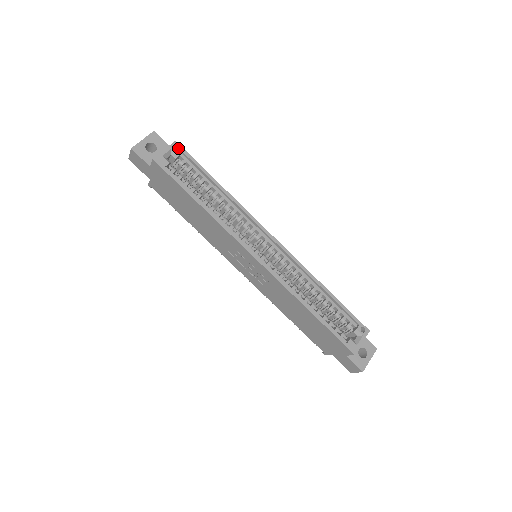
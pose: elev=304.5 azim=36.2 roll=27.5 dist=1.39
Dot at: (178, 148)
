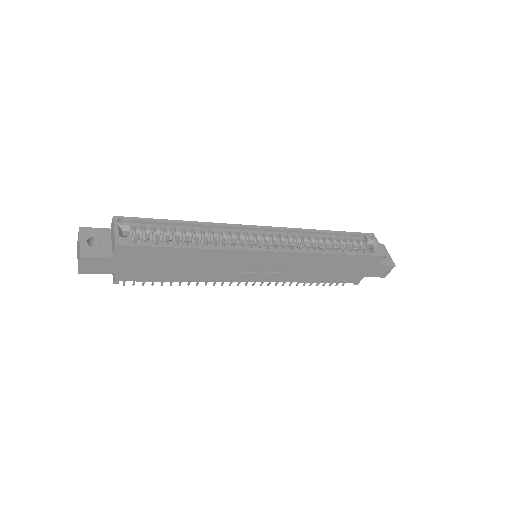
Dot at: (121, 221)
